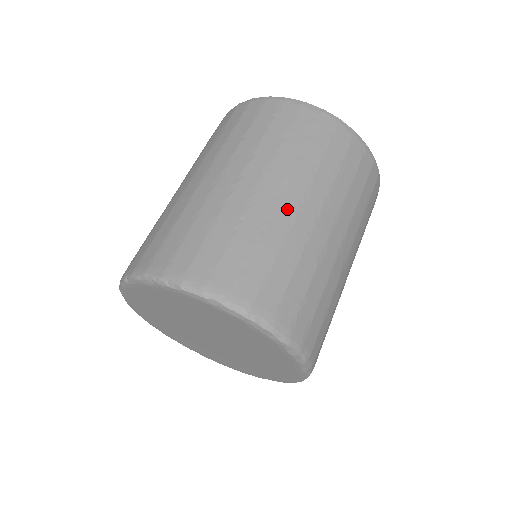
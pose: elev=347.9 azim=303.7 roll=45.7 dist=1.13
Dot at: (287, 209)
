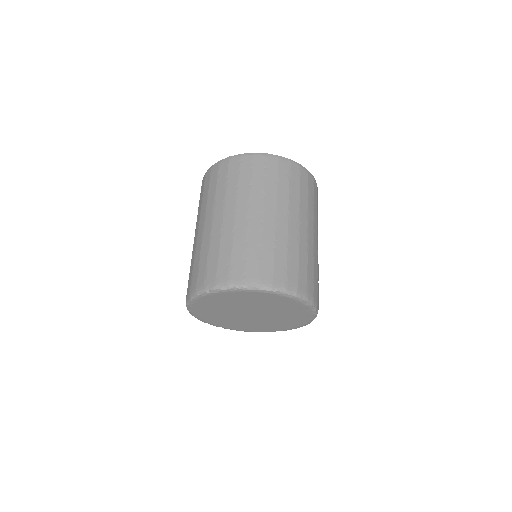
Dot at: (294, 229)
